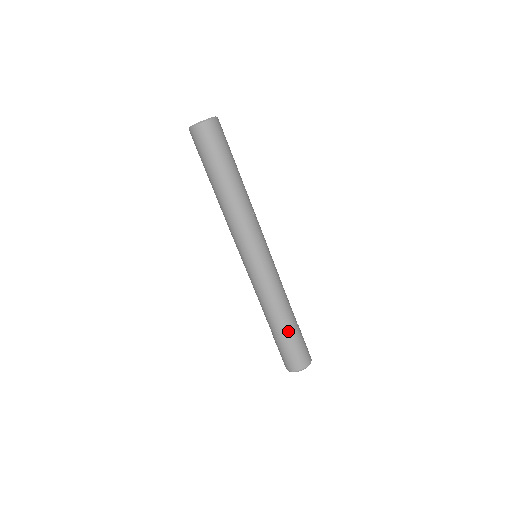
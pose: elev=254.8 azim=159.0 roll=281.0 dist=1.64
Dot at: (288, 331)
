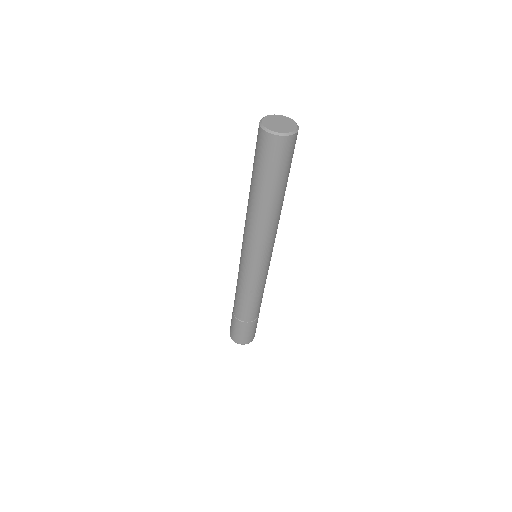
Dot at: (257, 317)
